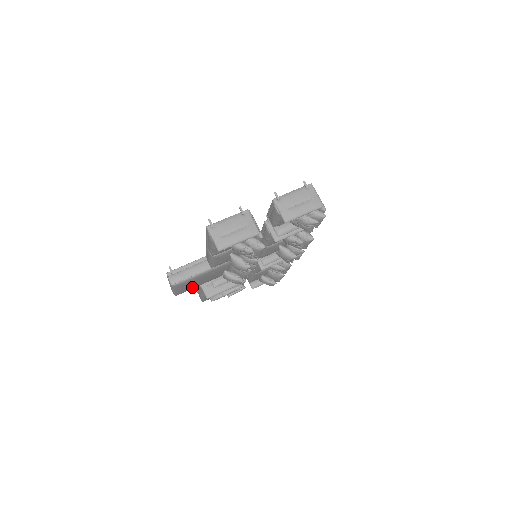
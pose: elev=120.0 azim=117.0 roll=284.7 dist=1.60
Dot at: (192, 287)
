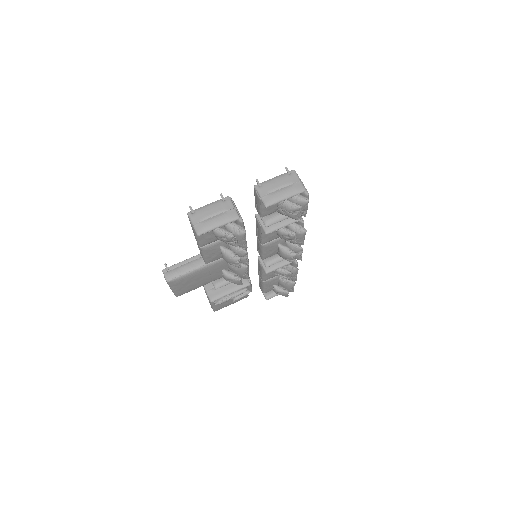
Dot at: (192, 287)
